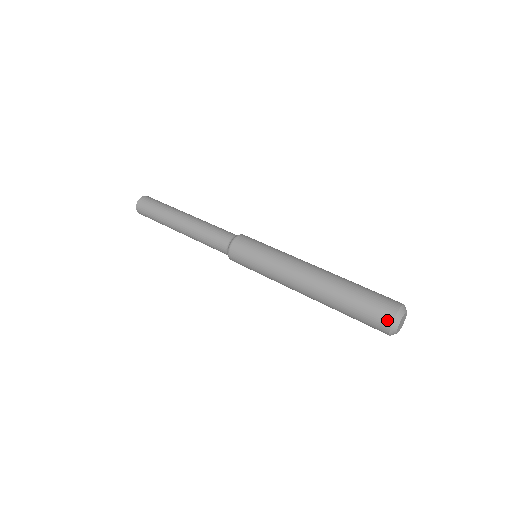
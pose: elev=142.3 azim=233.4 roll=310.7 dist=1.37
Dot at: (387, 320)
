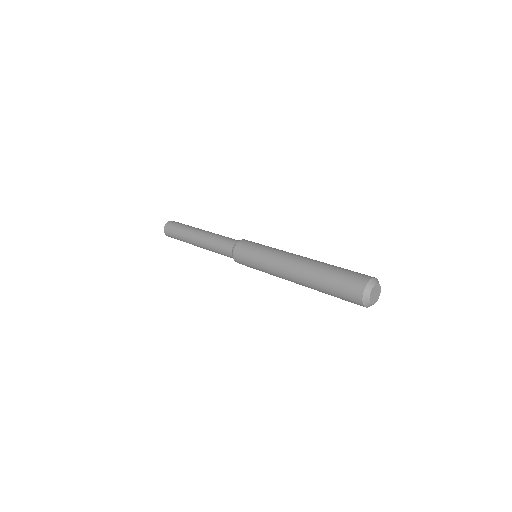
Dot at: (362, 282)
